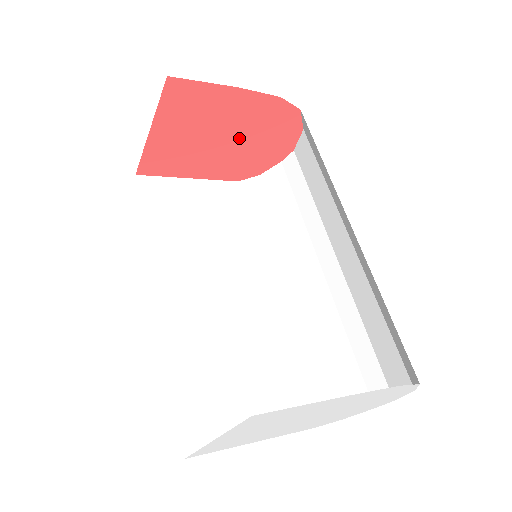
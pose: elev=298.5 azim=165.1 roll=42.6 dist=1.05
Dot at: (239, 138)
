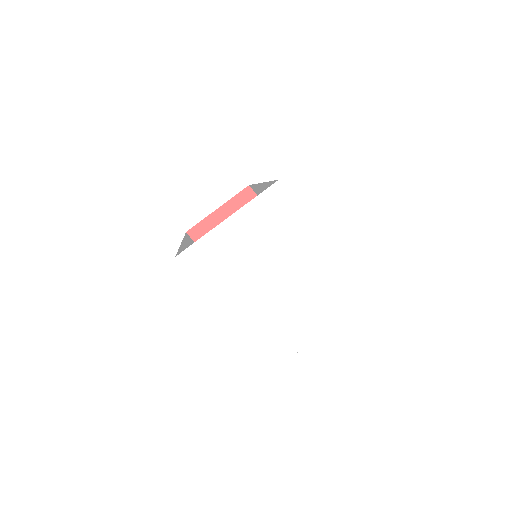
Dot at: occluded
